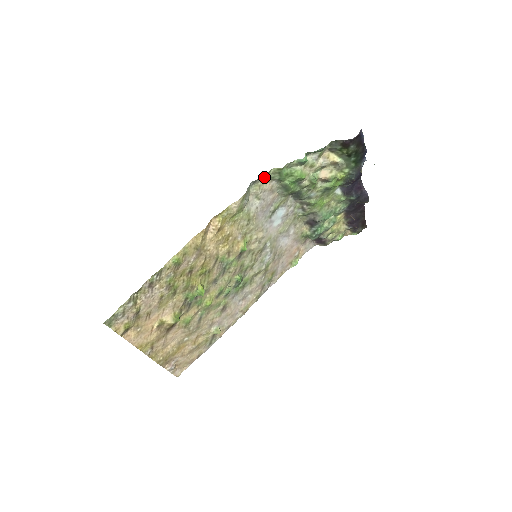
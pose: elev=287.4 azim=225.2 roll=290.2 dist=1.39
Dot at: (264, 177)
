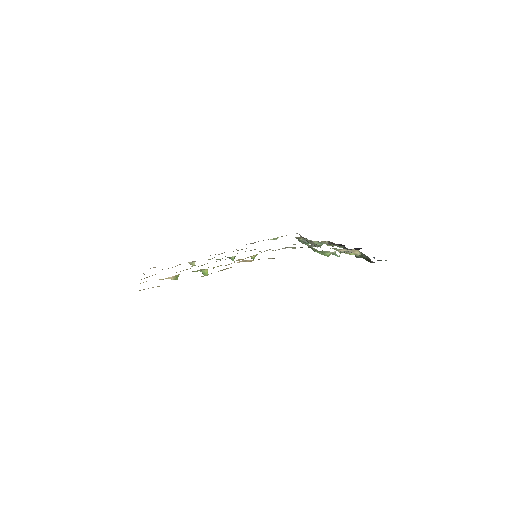
Dot at: occluded
